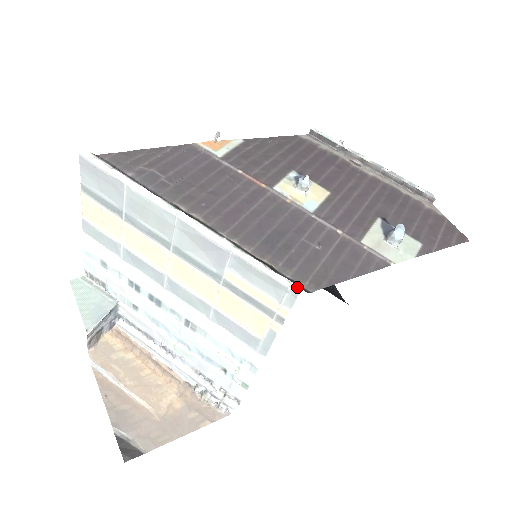
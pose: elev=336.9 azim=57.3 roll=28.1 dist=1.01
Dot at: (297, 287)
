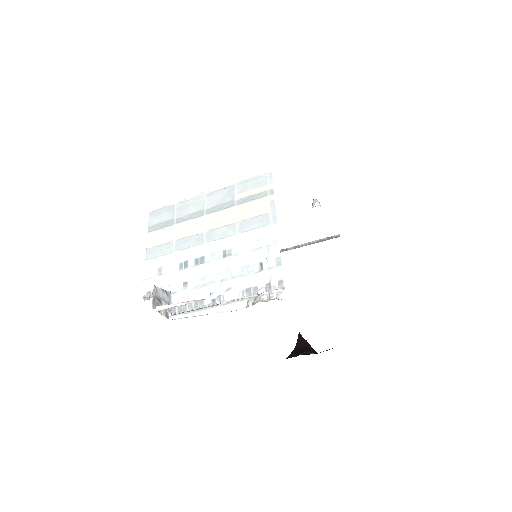
Dot at: (269, 171)
